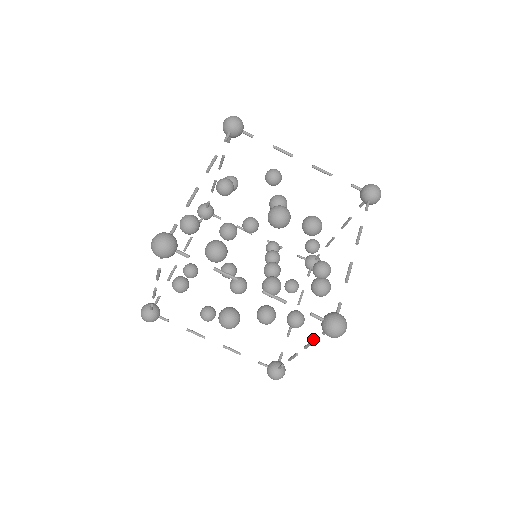
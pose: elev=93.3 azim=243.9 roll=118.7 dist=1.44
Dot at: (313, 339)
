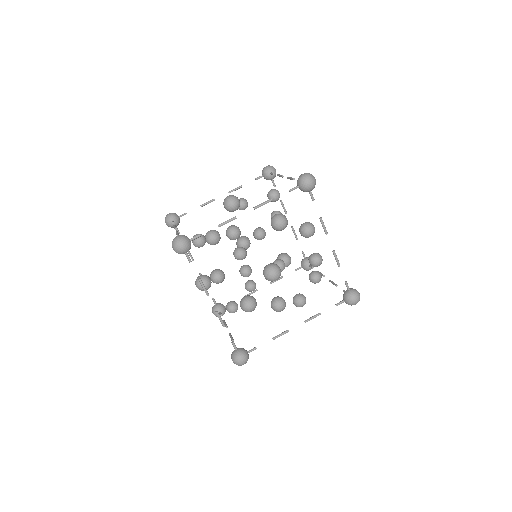
Dot at: (336, 285)
